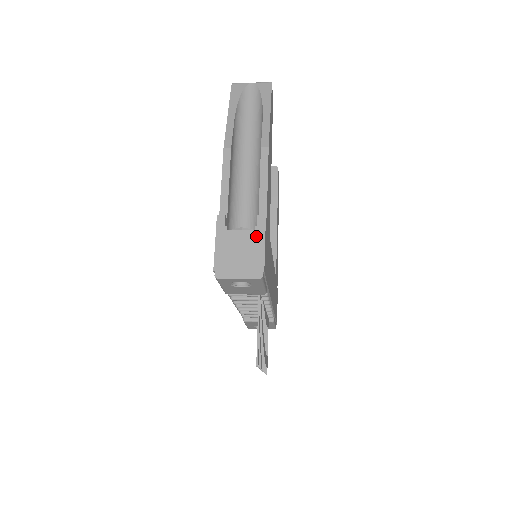
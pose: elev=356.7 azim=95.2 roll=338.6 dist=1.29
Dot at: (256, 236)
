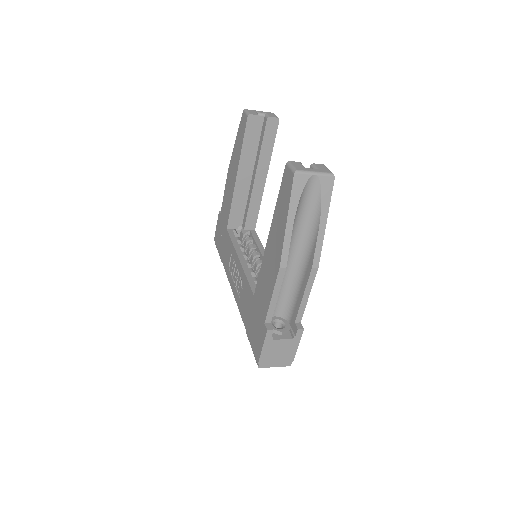
Dot at: (293, 343)
